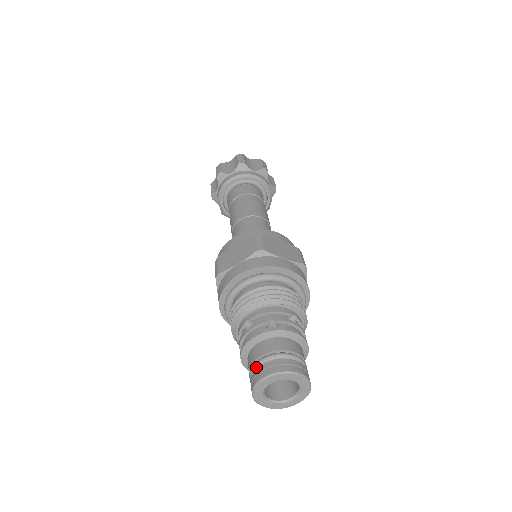
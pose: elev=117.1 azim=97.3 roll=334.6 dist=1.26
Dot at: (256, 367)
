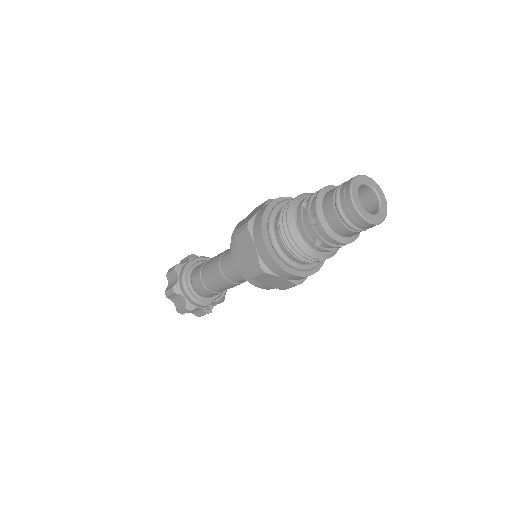
Dot at: (339, 193)
